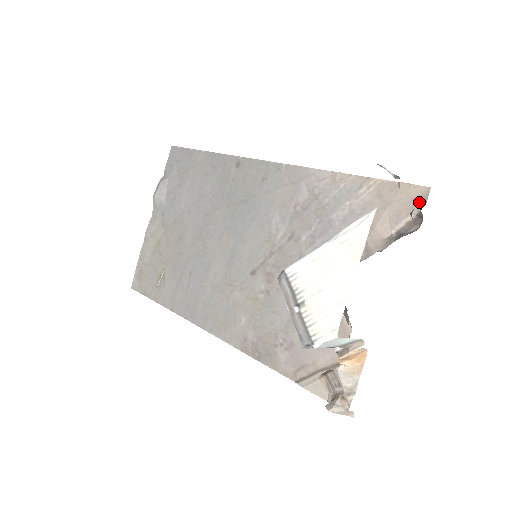
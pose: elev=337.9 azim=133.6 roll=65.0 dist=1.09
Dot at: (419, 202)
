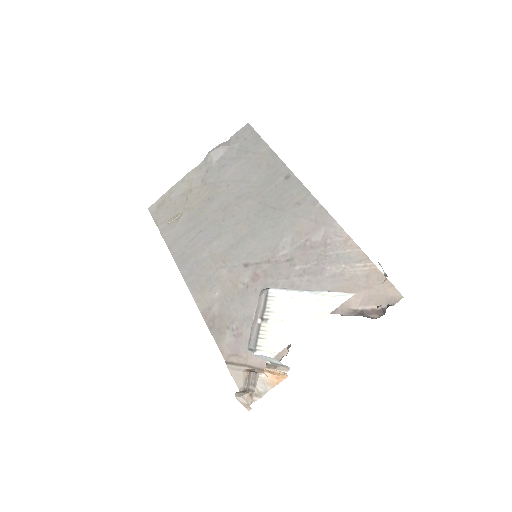
Dot at: (390, 301)
